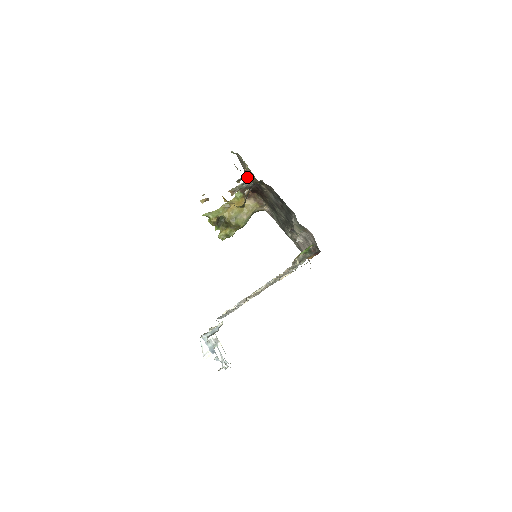
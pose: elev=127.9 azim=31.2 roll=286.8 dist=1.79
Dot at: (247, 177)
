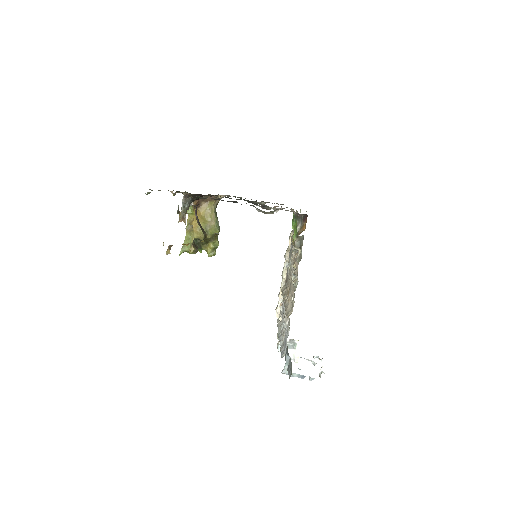
Dot at: occluded
